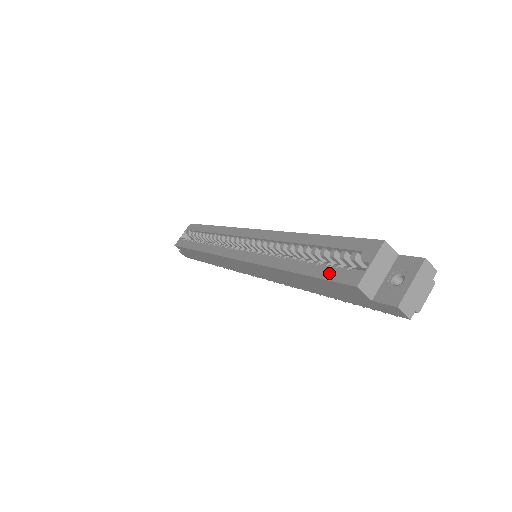
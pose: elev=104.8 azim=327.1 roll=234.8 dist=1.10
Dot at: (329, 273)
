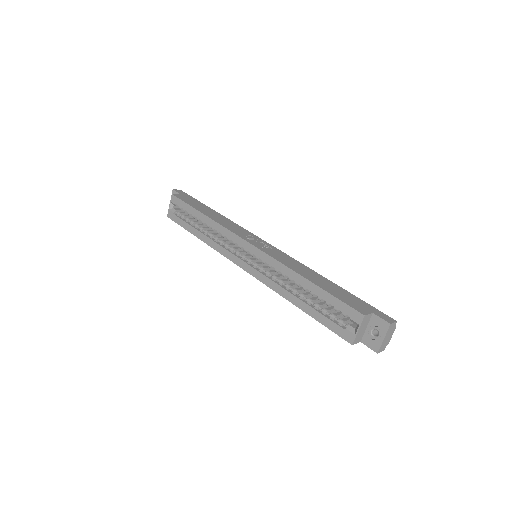
Dot at: (330, 325)
